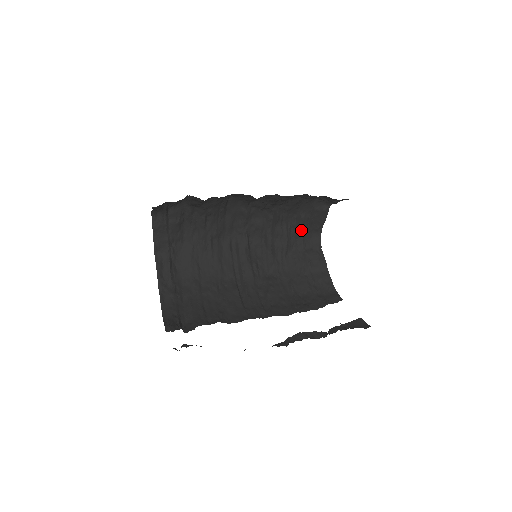
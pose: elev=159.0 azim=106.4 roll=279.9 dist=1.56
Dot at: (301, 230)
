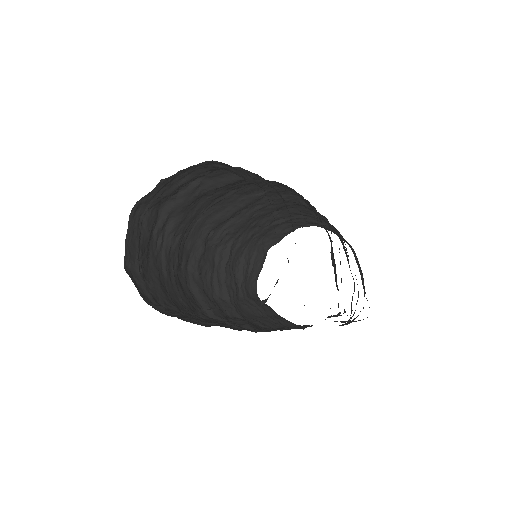
Dot at: (244, 277)
